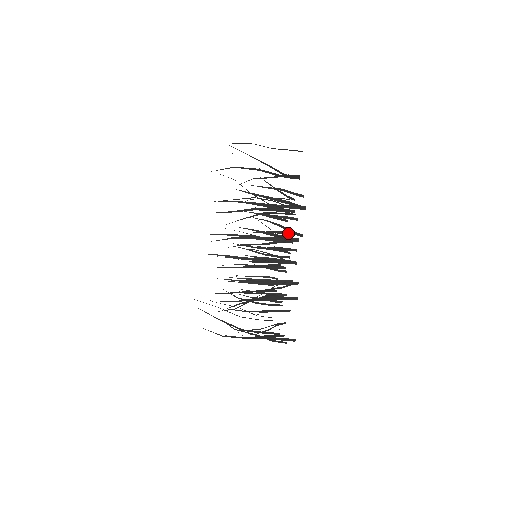
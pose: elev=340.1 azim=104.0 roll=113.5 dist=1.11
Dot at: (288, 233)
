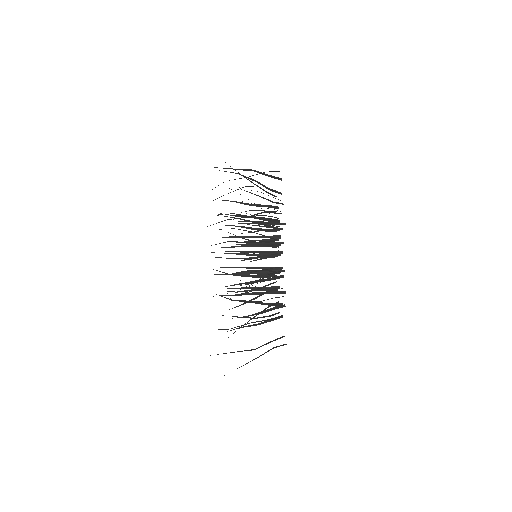
Dot at: occluded
